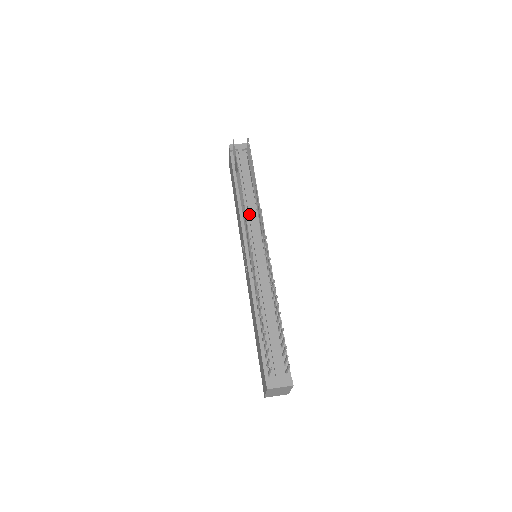
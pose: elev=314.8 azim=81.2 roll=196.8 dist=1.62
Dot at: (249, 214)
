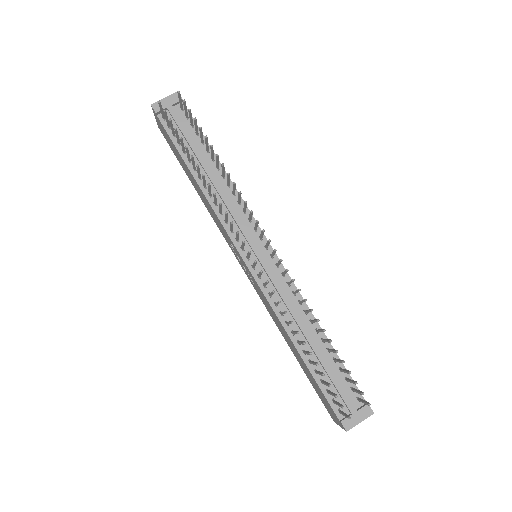
Dot at: (226, 205)
